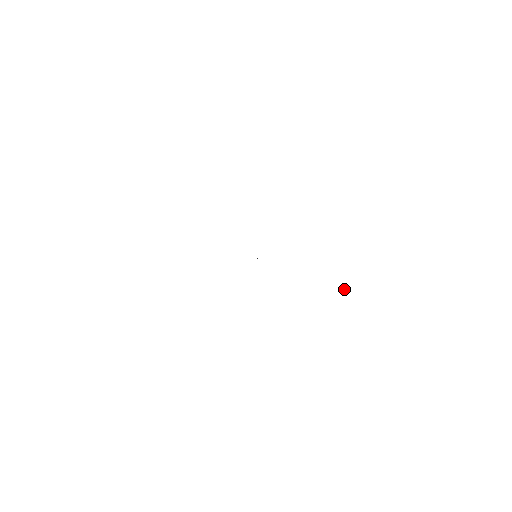
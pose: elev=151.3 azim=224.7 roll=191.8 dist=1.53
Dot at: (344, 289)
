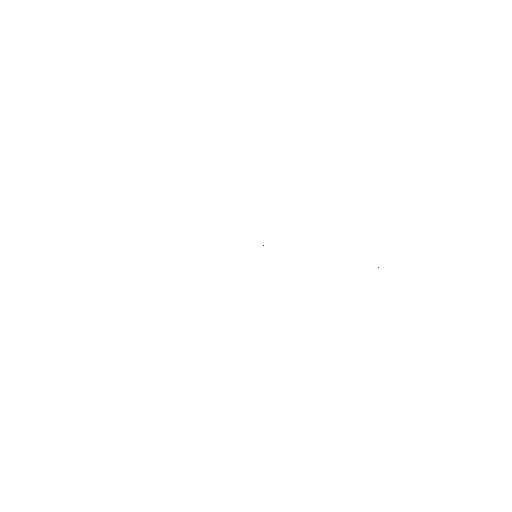
Dot at: occluded
